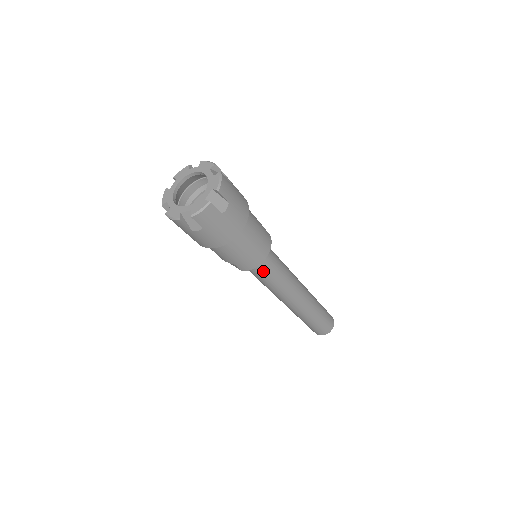
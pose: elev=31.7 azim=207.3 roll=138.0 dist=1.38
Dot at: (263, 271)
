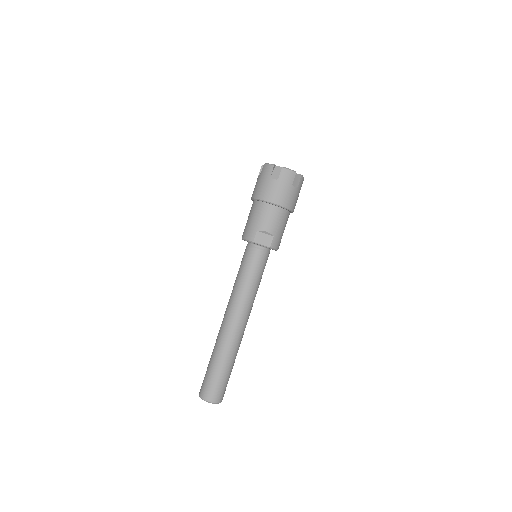
Dot at: (264, 265)
